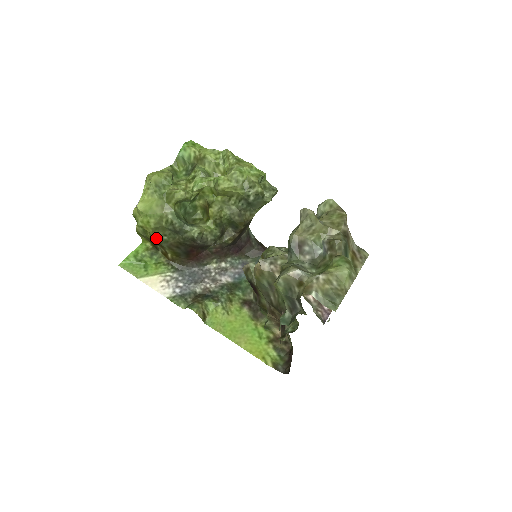
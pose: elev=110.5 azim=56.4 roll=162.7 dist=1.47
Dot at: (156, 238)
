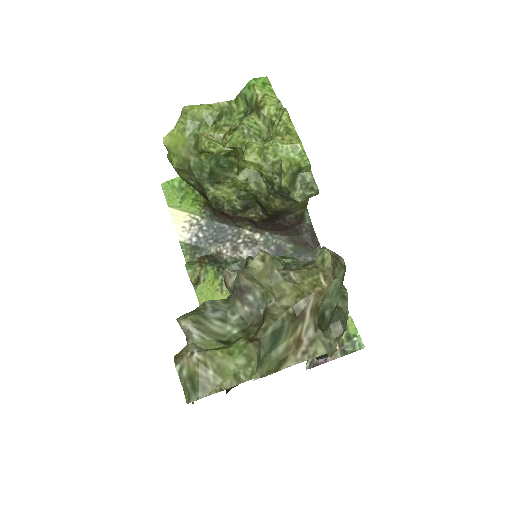
Dot at: (183, 178)
